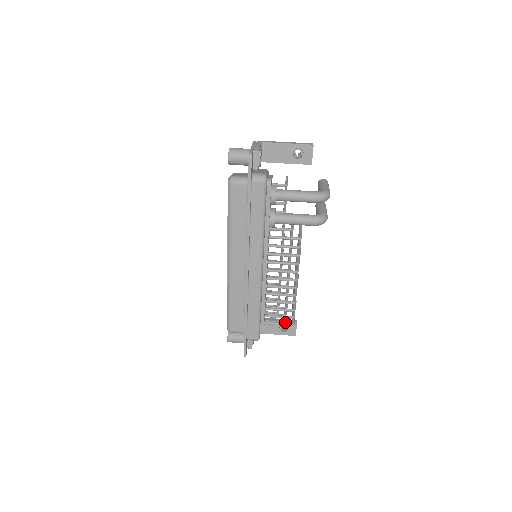
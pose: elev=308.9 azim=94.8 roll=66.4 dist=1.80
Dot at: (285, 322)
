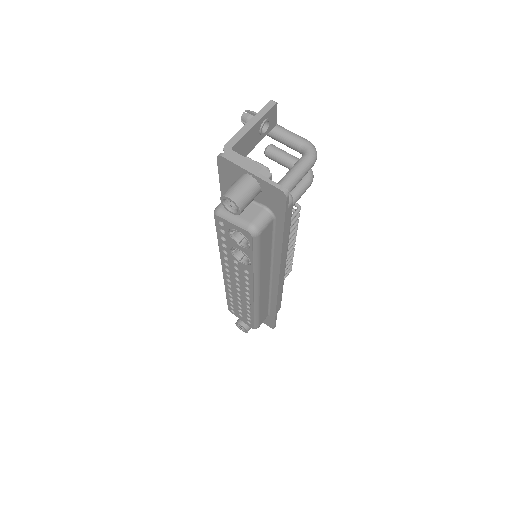
Dot at: occluded
